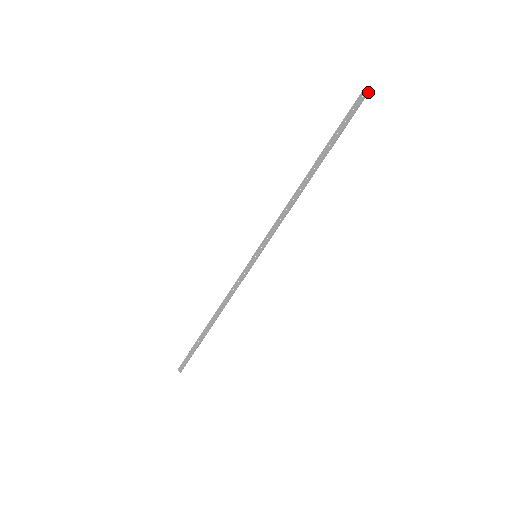
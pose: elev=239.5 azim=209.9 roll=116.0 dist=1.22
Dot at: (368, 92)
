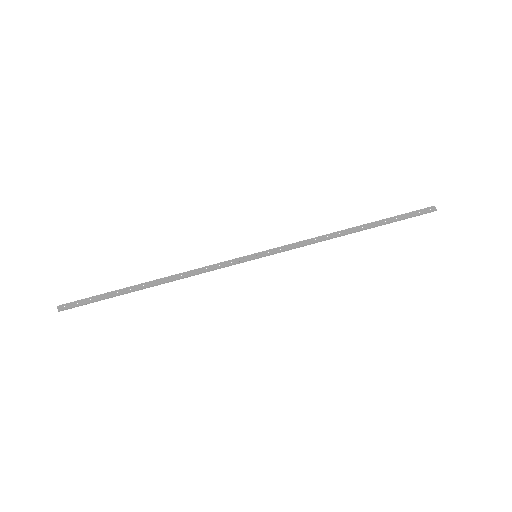
Dot at: (436, 209)
